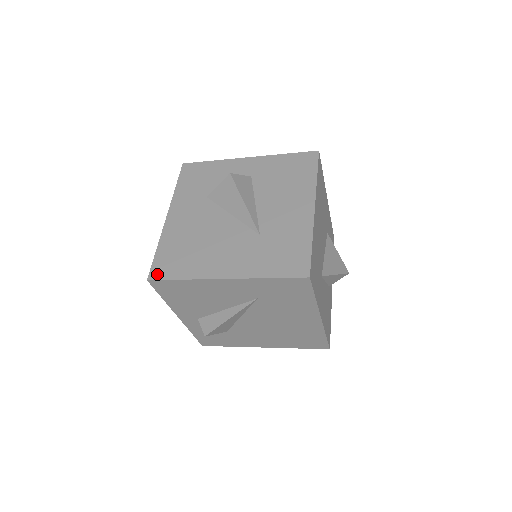
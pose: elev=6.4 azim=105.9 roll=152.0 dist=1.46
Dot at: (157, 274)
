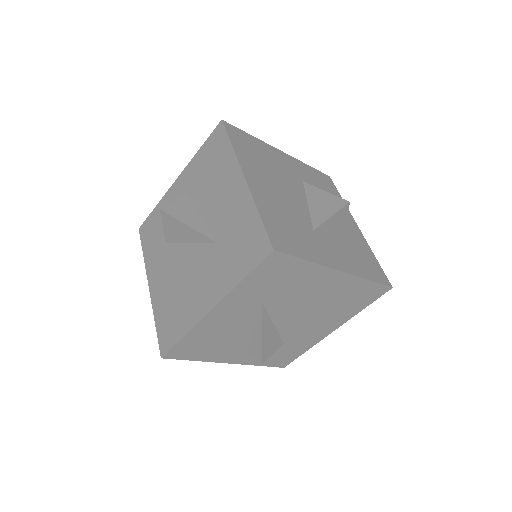
Dot at: (165, 346)
